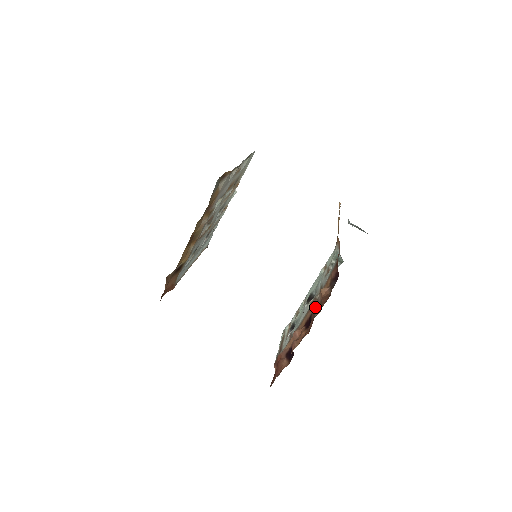
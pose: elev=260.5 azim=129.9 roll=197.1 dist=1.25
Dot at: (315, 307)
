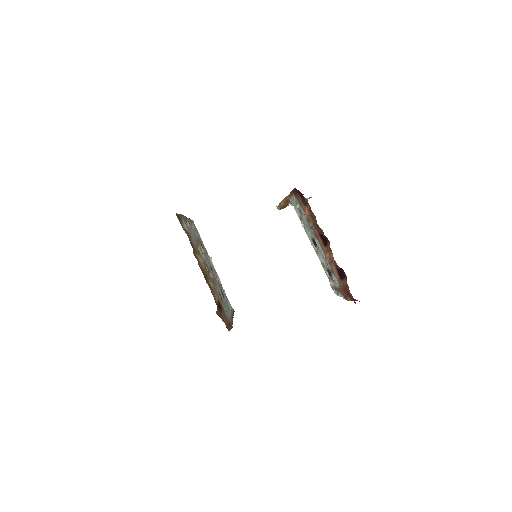
Dot at: (315, 228)
